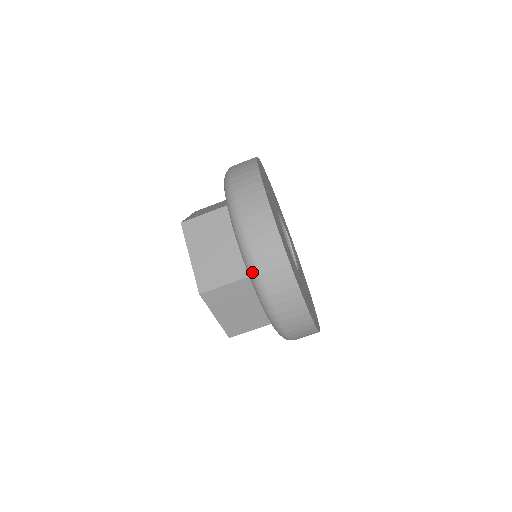
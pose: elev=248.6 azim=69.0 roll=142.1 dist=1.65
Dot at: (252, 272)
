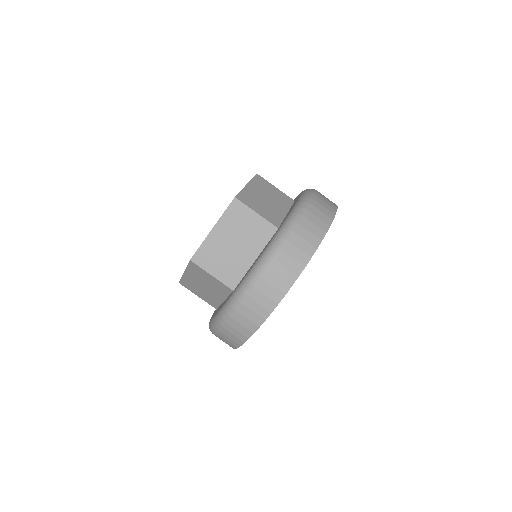
Dot at: (294, 217)
